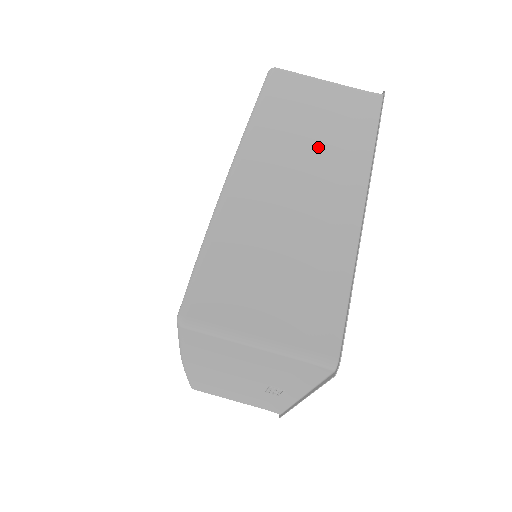
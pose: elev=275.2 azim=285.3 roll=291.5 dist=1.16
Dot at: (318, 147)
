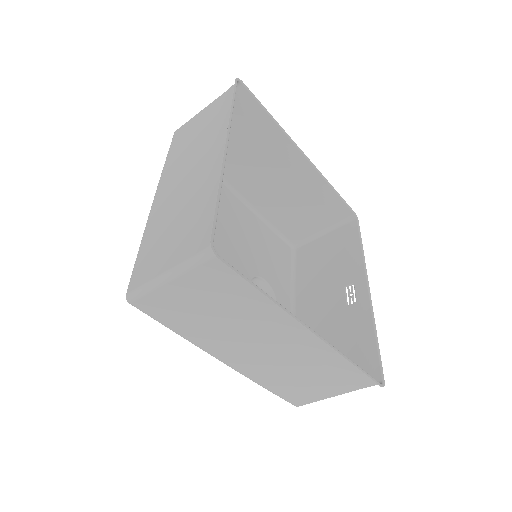
Dot at: (240, 323)
